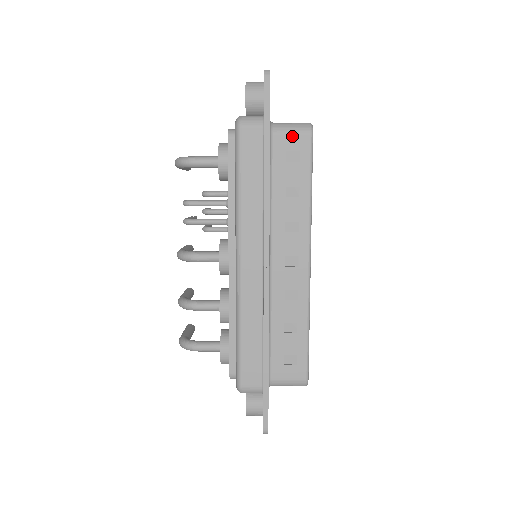
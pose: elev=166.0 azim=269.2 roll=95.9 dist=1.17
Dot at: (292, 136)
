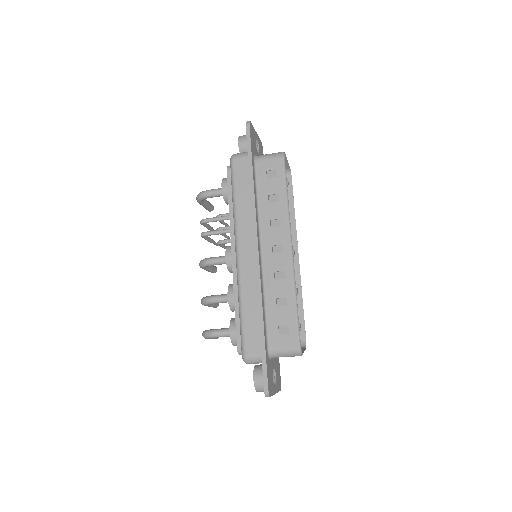
Dot at: (269, 161)
